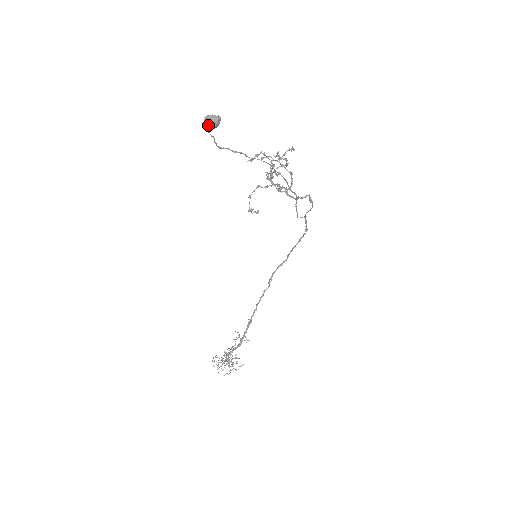
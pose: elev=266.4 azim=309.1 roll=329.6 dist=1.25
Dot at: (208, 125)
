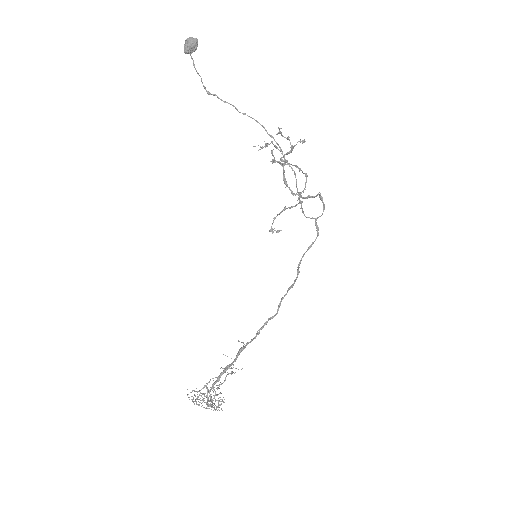
Dot at: (186, 45)
